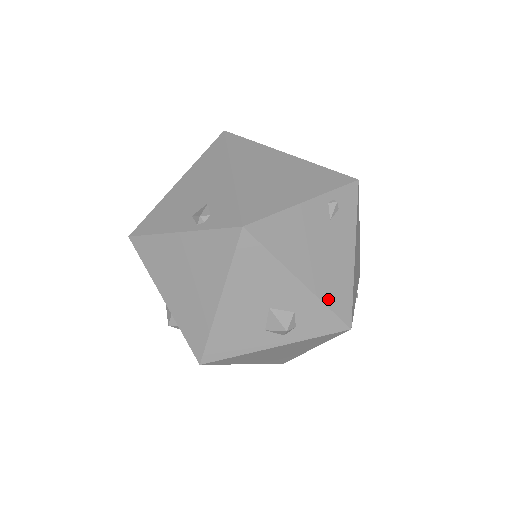
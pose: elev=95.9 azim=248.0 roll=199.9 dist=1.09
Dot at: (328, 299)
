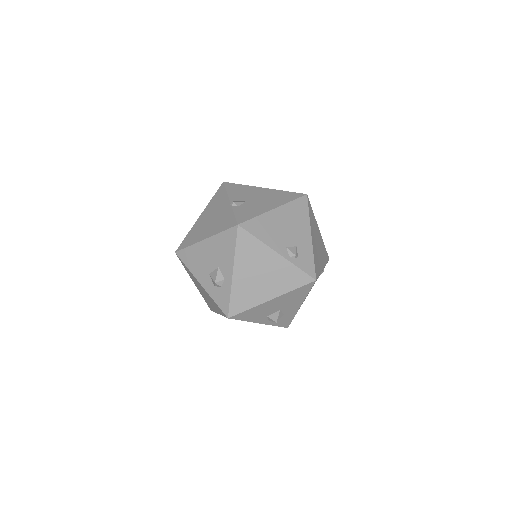
Dot at: occluded
